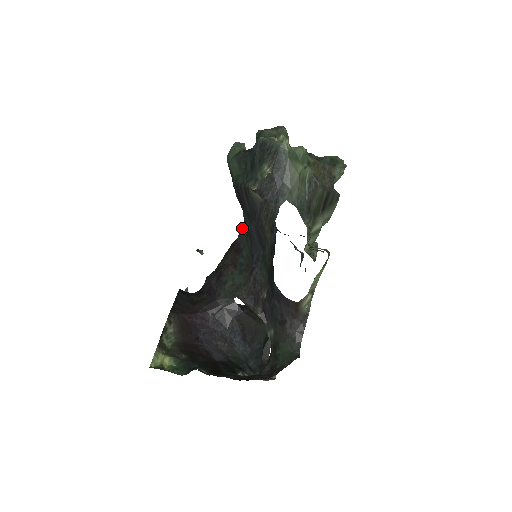
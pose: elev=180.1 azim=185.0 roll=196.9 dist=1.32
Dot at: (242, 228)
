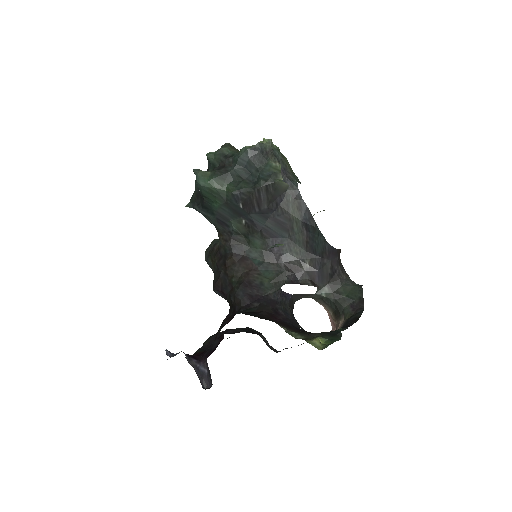
Dot at: (232, 241)
